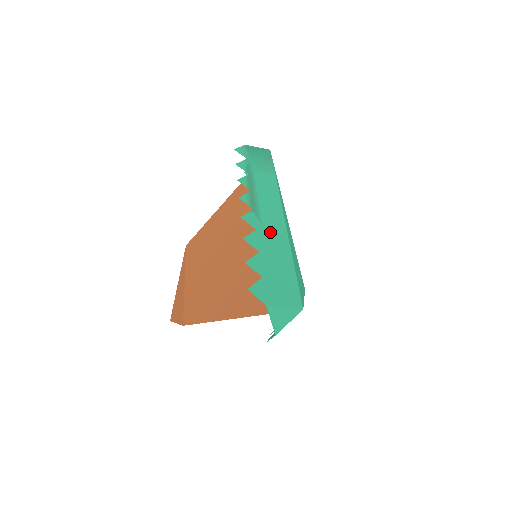
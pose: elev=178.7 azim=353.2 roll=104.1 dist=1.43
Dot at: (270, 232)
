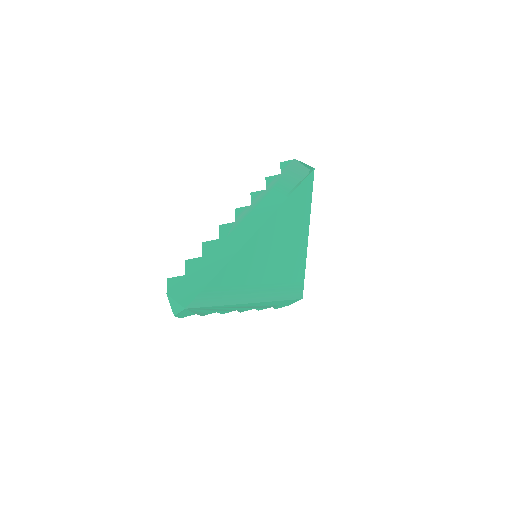
Dot at: (227, 244)
